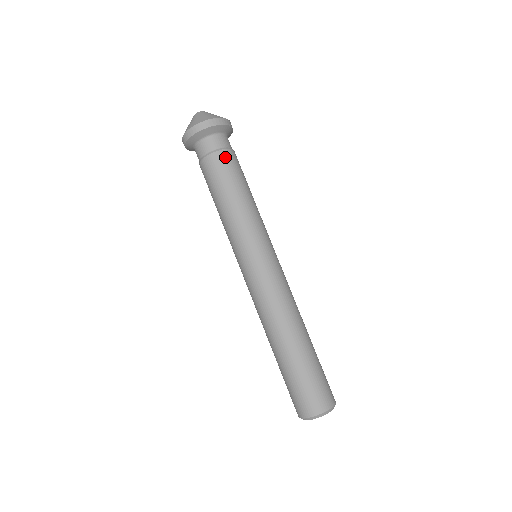
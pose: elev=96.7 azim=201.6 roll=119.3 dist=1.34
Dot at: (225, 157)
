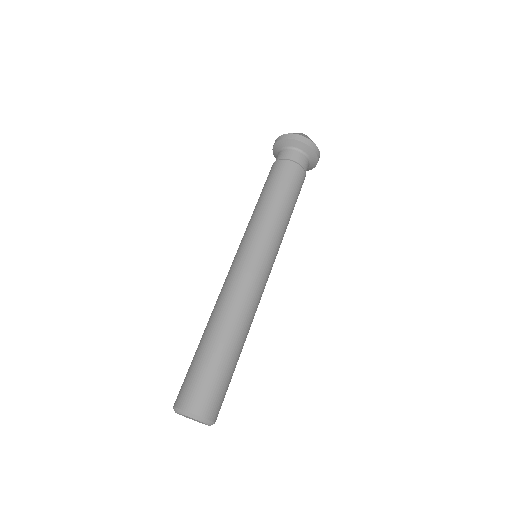
Dot at: (292, 168)
